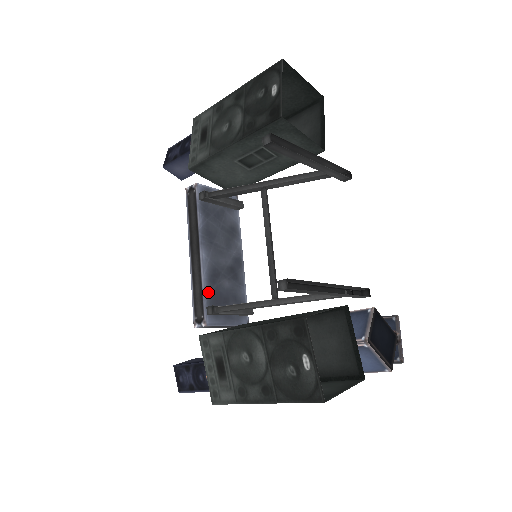
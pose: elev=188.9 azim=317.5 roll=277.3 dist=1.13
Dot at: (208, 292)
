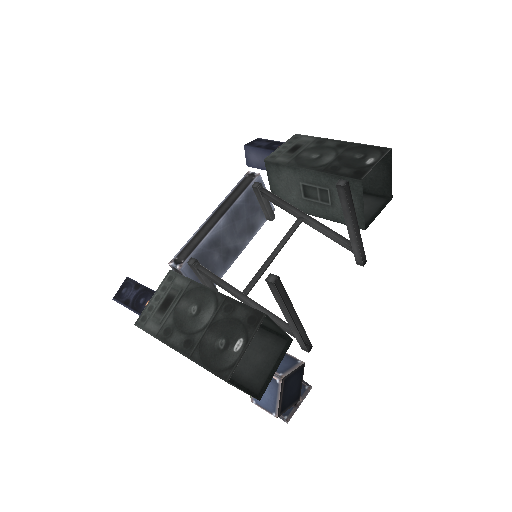
Dot at: (201, 249)
